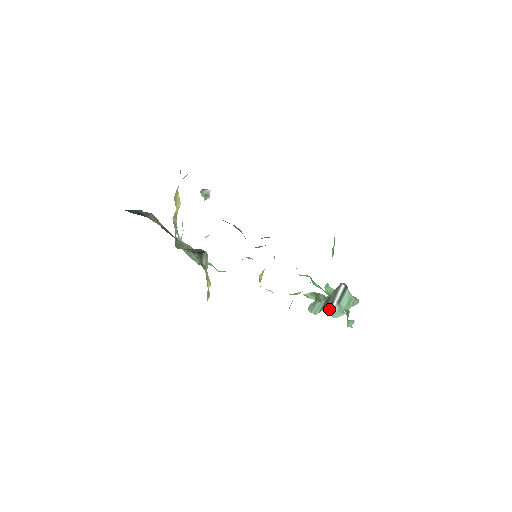
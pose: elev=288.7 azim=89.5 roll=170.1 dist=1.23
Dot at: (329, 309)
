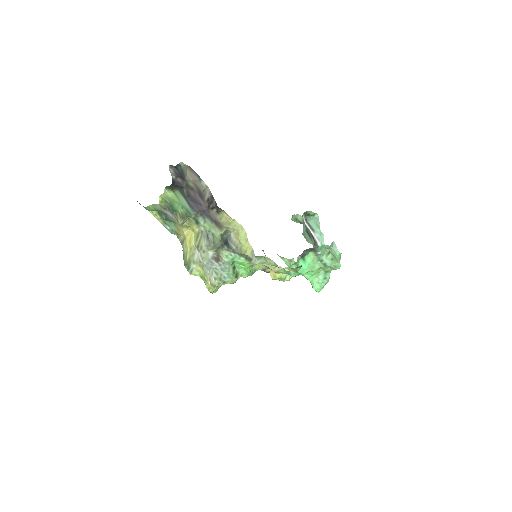
Dot at: (315, 241)
